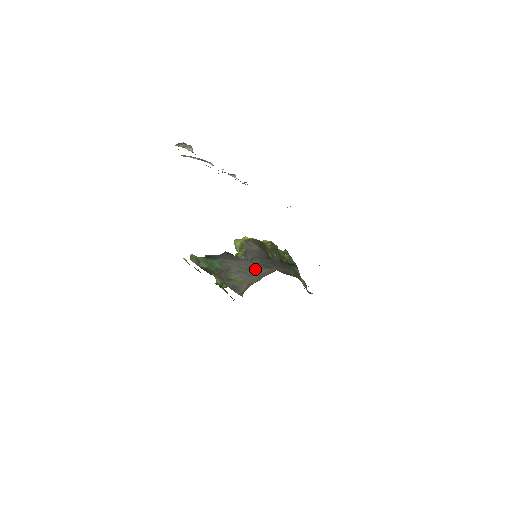
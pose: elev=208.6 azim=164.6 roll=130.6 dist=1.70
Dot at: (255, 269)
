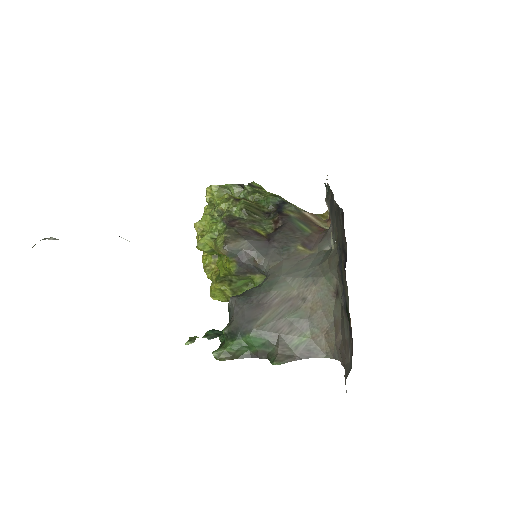
Dot at: (300, 299)
